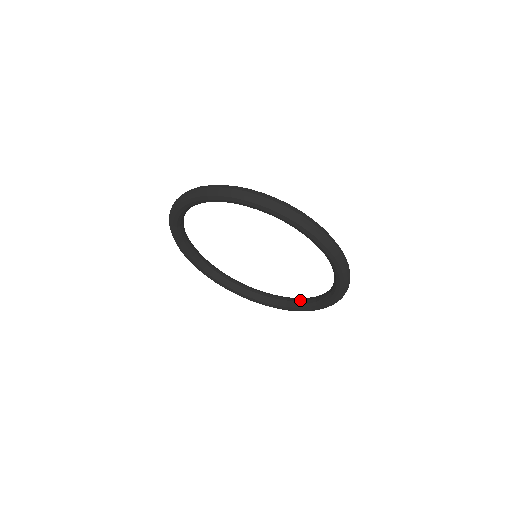
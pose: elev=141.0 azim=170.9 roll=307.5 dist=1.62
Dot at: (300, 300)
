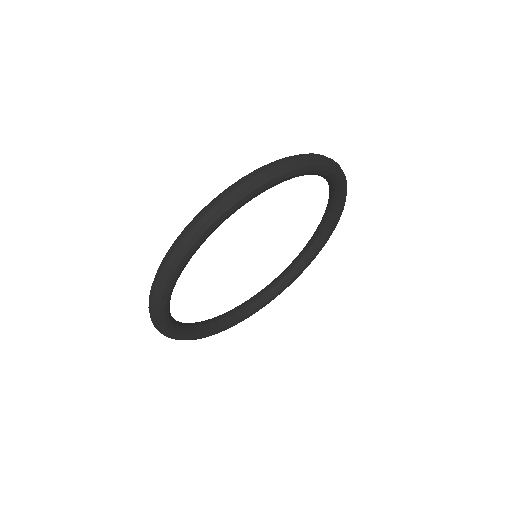
Dot at: (304, 254)
